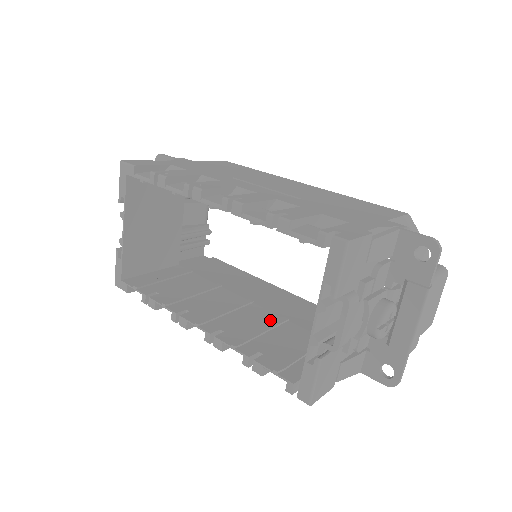
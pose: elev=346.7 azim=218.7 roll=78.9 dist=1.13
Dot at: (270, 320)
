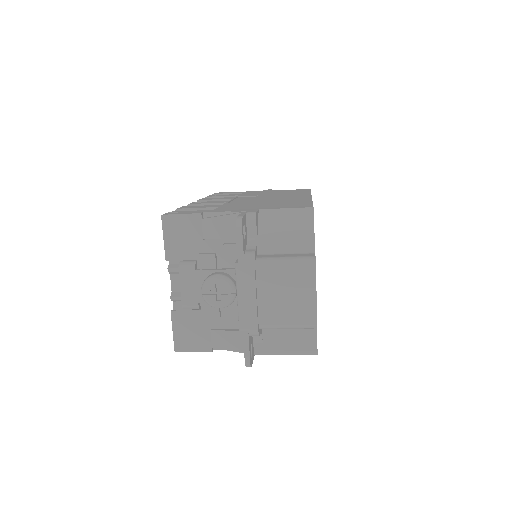
Dot at: occluded
